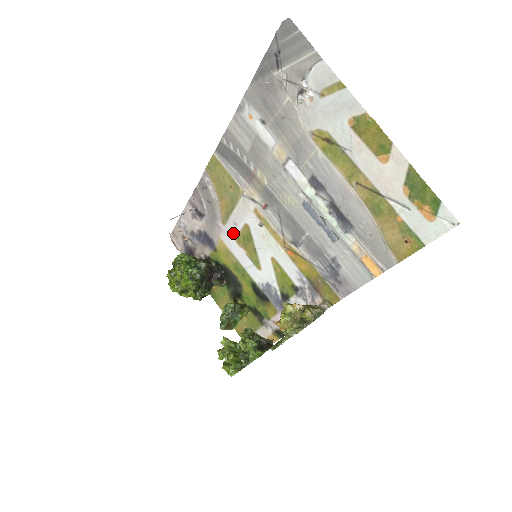
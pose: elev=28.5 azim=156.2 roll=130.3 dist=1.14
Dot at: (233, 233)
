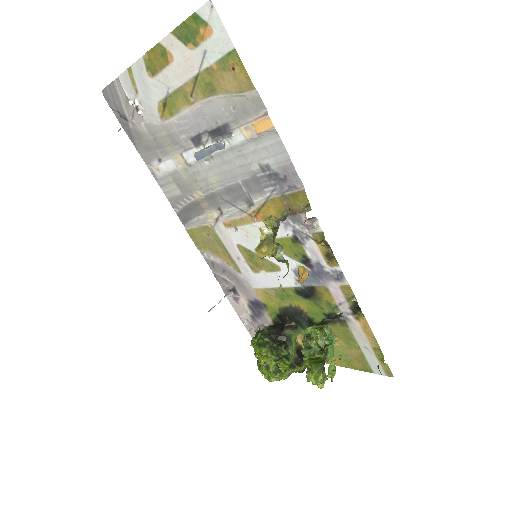
Dot at: (247, 269)
